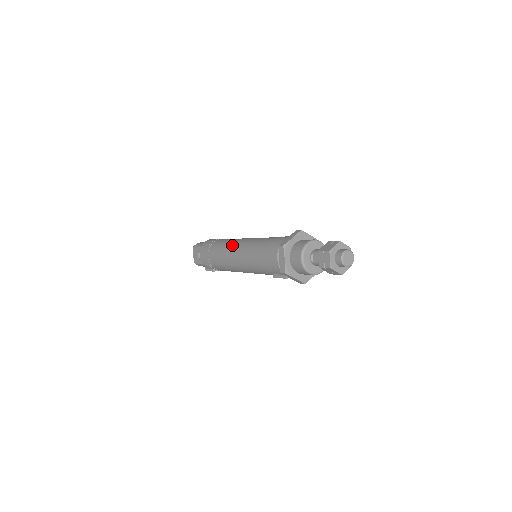
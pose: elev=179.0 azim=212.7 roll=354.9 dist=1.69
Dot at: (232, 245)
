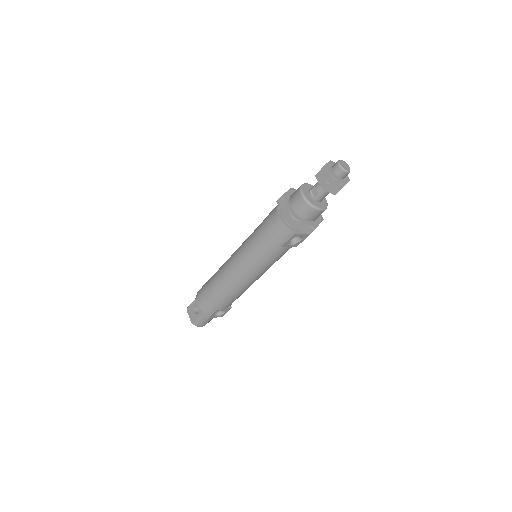
Dot at: (229, 258)
